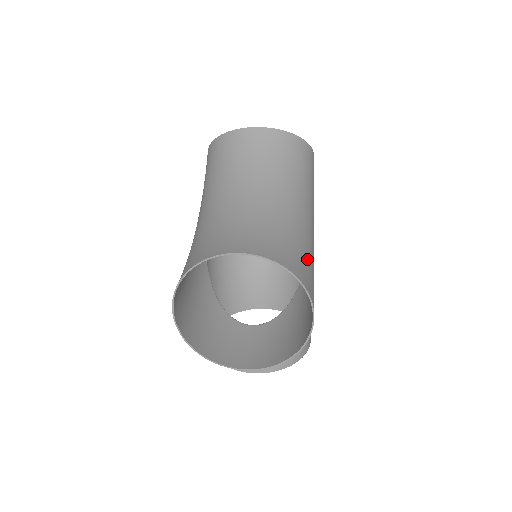
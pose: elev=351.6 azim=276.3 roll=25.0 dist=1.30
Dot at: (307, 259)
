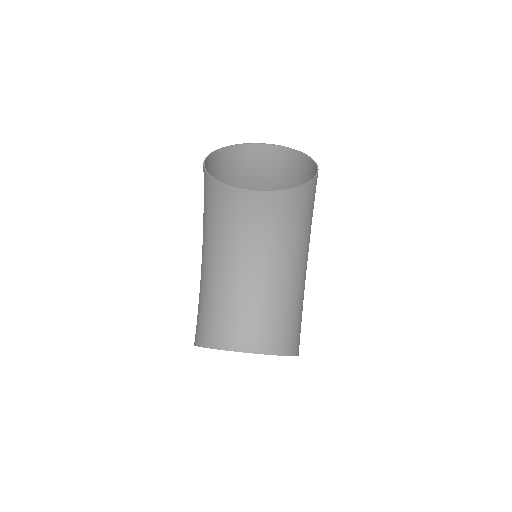
Dot at: (297, 315)
